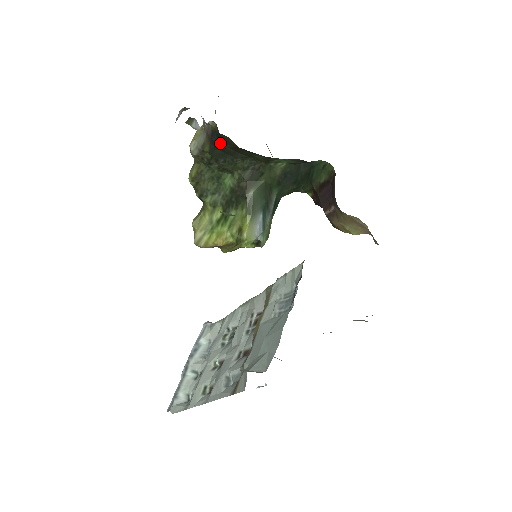
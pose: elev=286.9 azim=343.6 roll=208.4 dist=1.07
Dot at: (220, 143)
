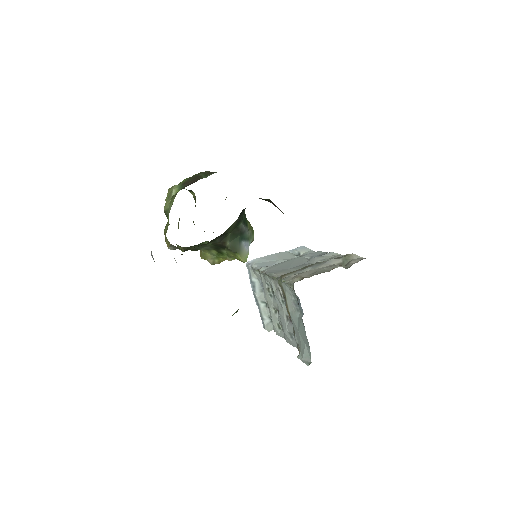
Dot at: occluded
